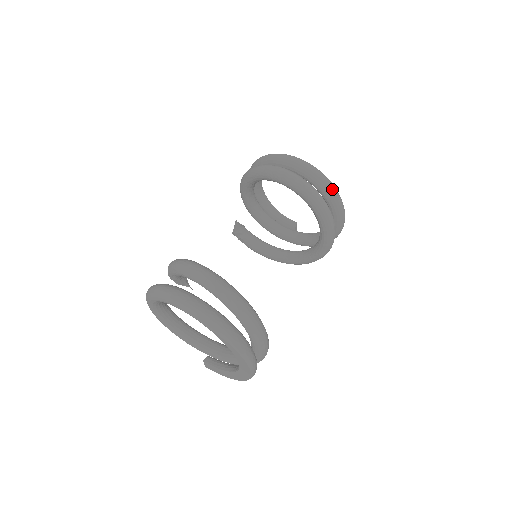
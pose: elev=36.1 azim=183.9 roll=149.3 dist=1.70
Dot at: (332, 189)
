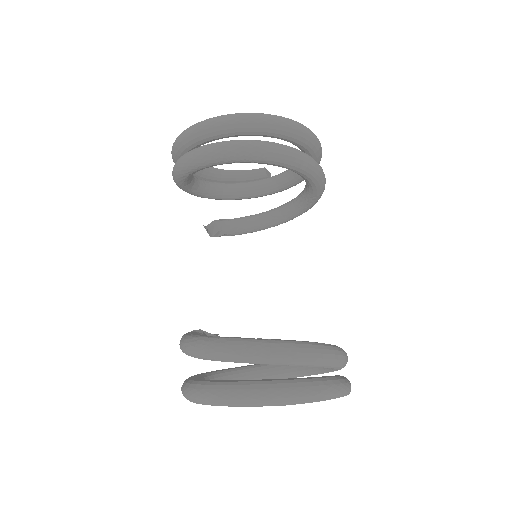
Dot at: (282, 124)
